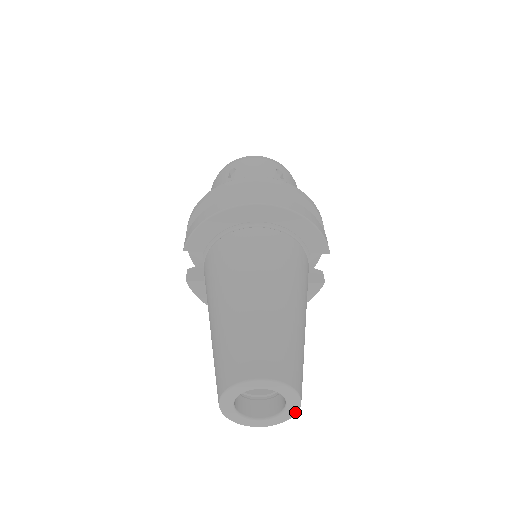
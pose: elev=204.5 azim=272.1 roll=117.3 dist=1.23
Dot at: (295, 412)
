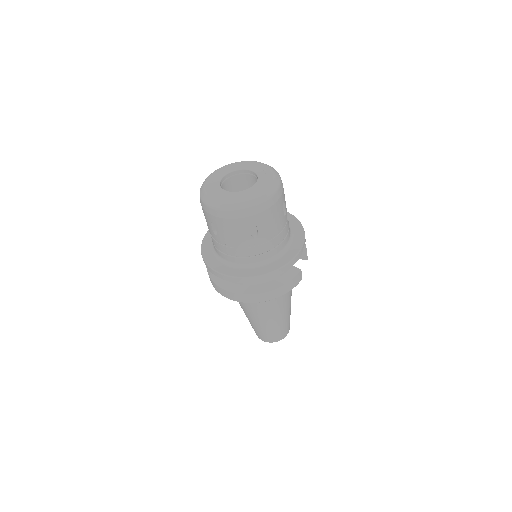
Dot at: occluded
